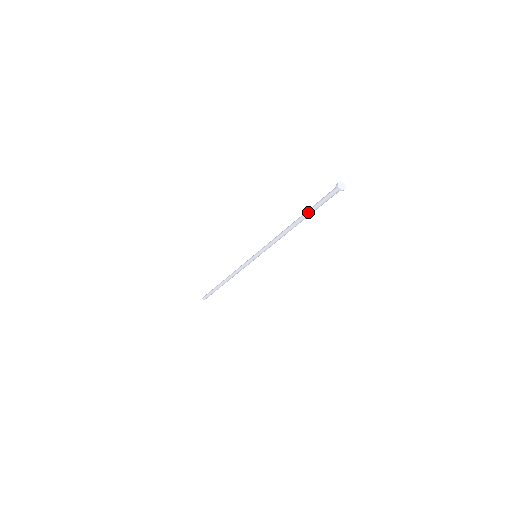
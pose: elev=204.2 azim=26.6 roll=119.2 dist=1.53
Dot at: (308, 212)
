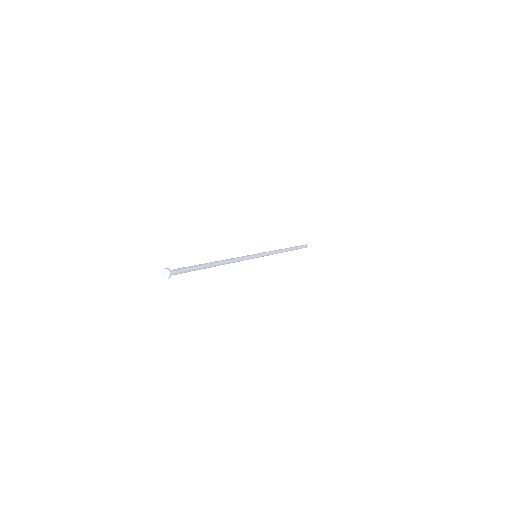
Dot at: (198, 265)
